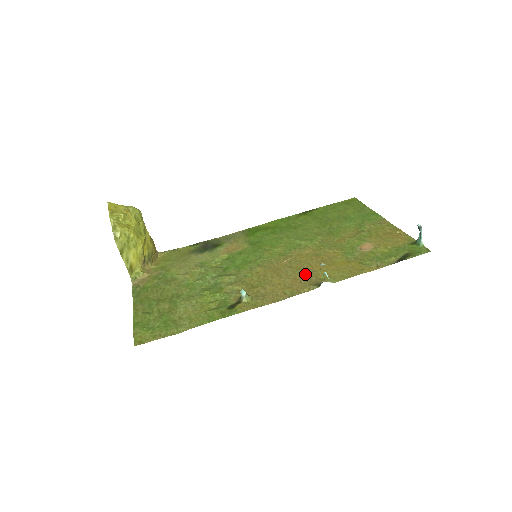
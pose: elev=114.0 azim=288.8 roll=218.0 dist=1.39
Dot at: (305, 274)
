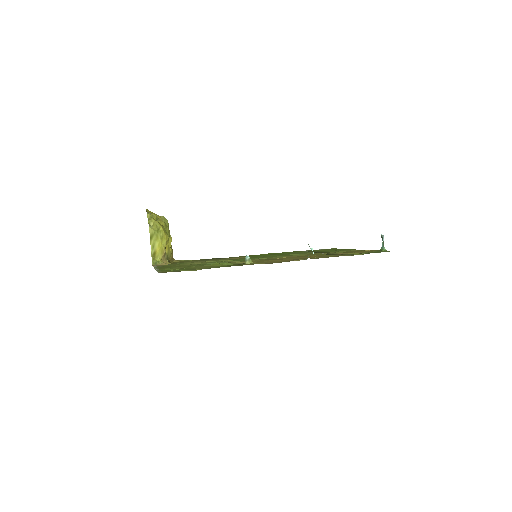
Dot at: (295, 258)
